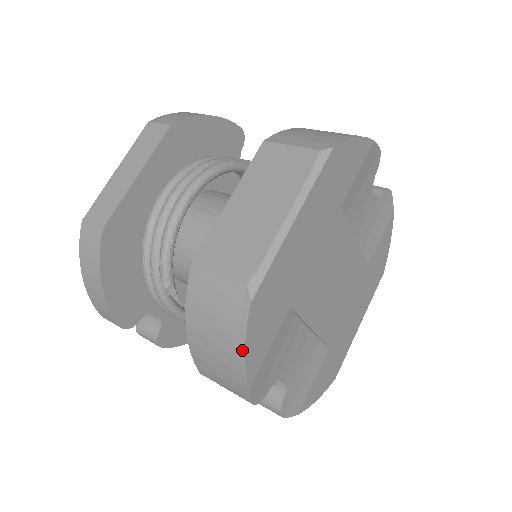
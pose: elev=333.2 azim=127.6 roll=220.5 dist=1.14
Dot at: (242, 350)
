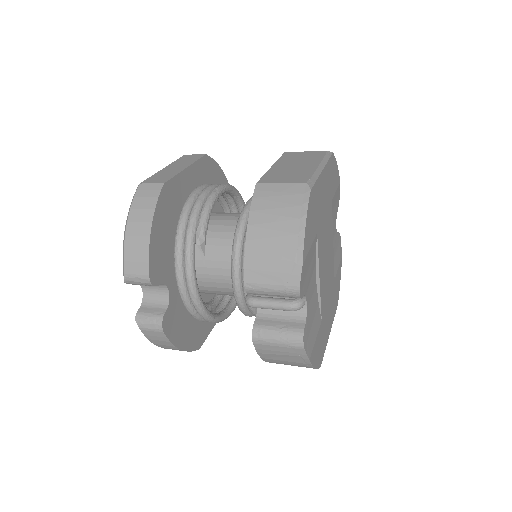
Dot at: (303, 224)
